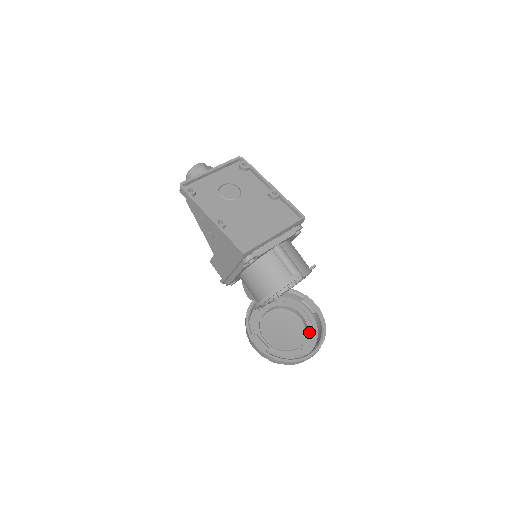
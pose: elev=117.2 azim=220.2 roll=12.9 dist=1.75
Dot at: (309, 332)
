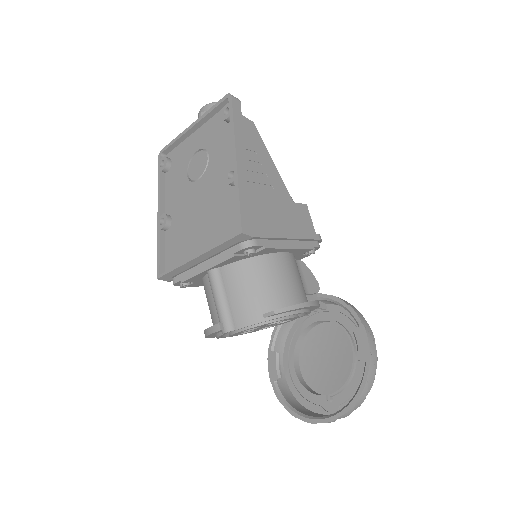
Dot at: (351, 383)
